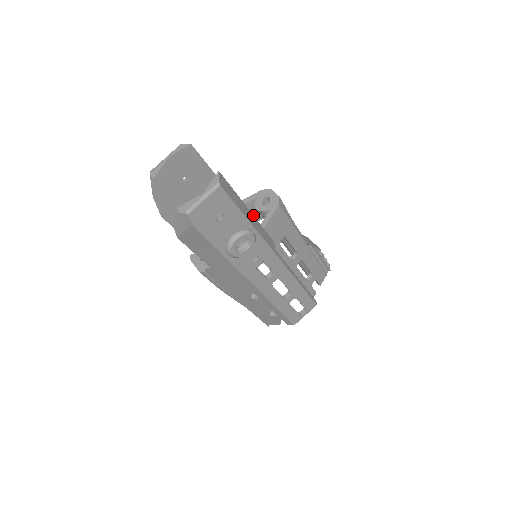
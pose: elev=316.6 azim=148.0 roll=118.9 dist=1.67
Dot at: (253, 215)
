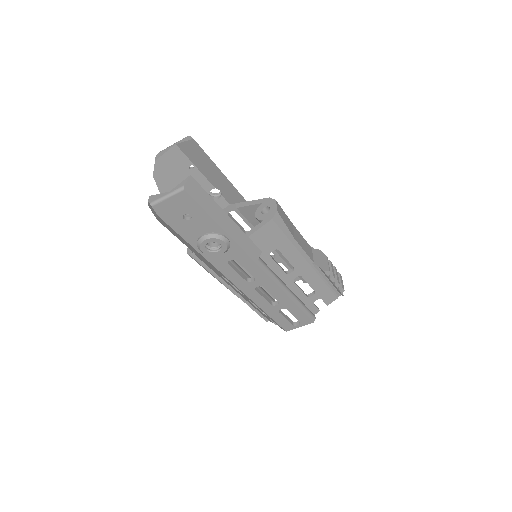
Dot at: (234, 222)
